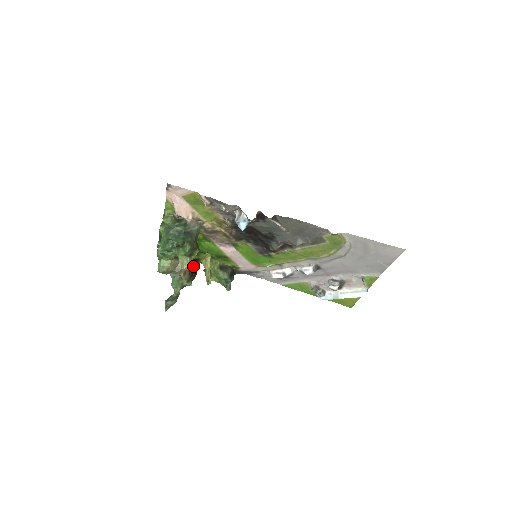
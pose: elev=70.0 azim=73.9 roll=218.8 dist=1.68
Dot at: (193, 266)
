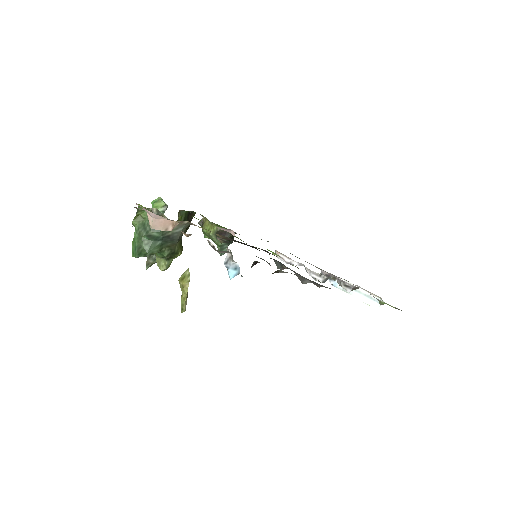
Dot at: (185, 220)
